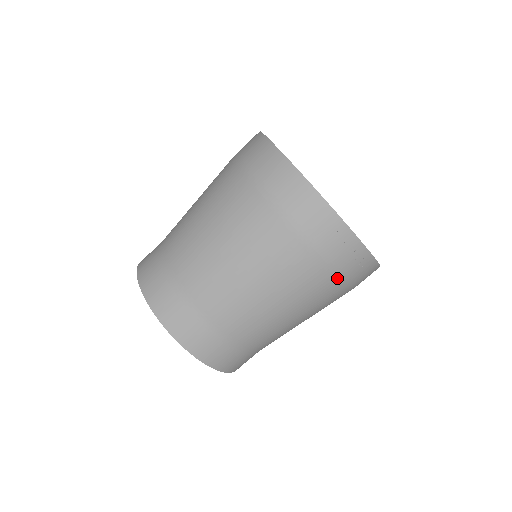
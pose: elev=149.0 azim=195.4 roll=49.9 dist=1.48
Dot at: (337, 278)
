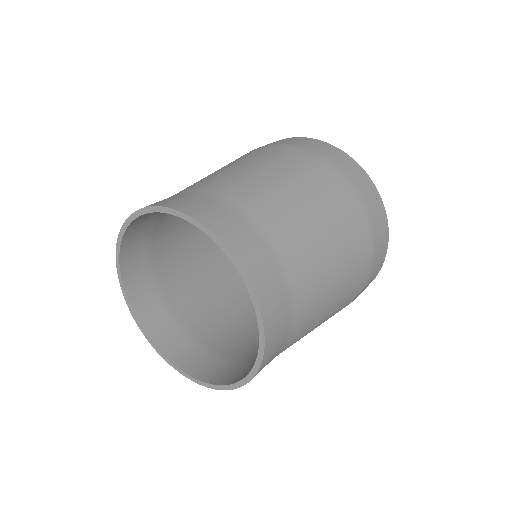
Dot at: (369, 228)
